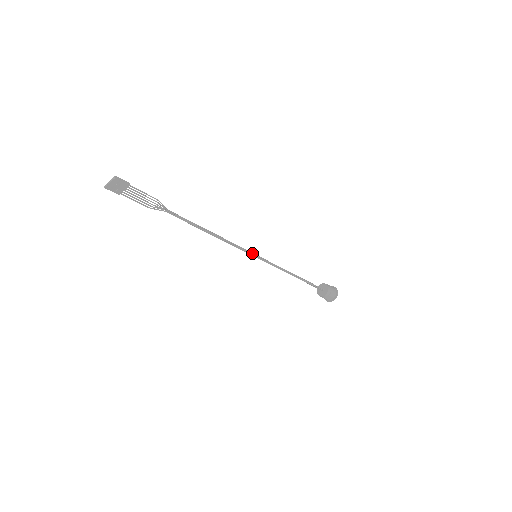
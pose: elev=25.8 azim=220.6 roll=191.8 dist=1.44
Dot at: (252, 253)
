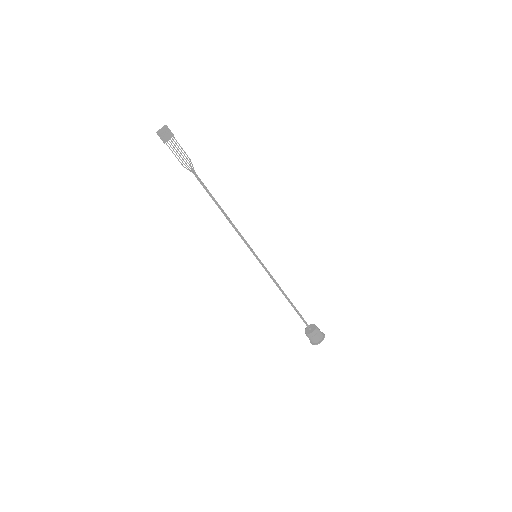
Dot at: (253, 251)
